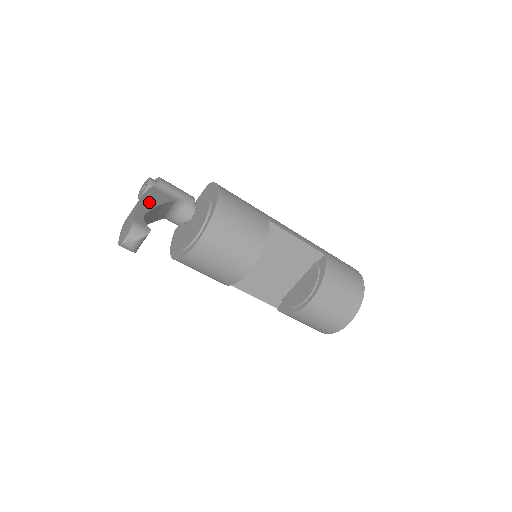
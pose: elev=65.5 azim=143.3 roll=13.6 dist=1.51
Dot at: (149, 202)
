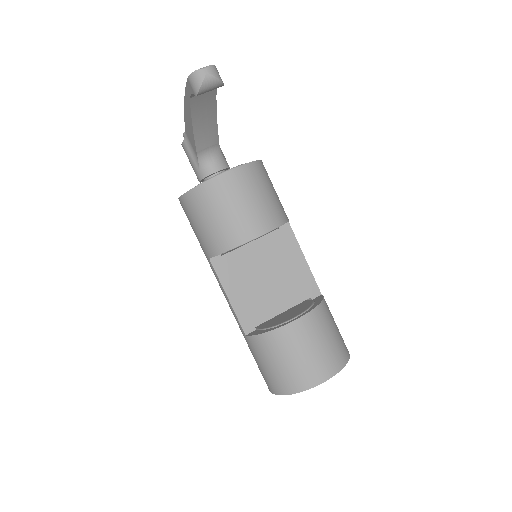
Dot at: occluded
